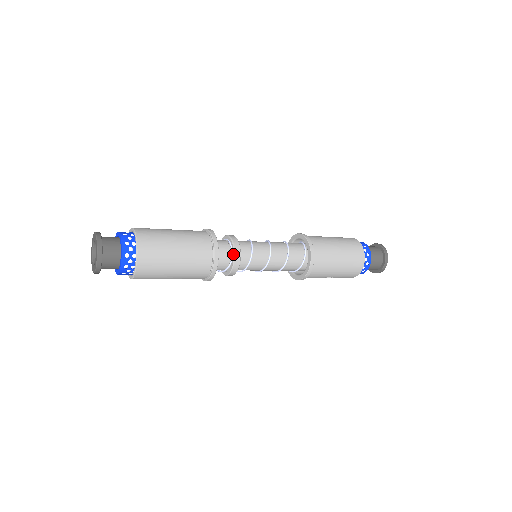
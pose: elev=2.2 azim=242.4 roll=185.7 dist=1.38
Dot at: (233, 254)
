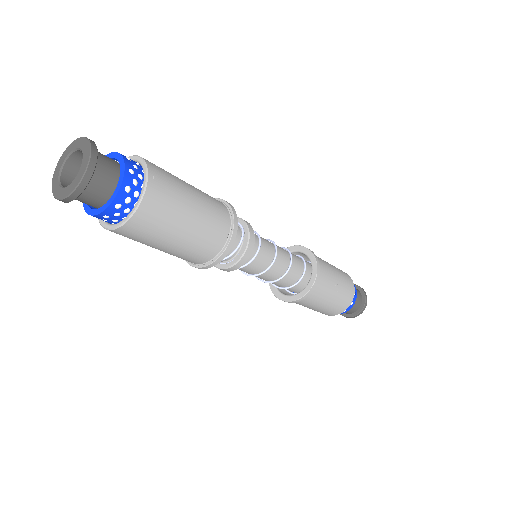
Dot at: (239, 220)
